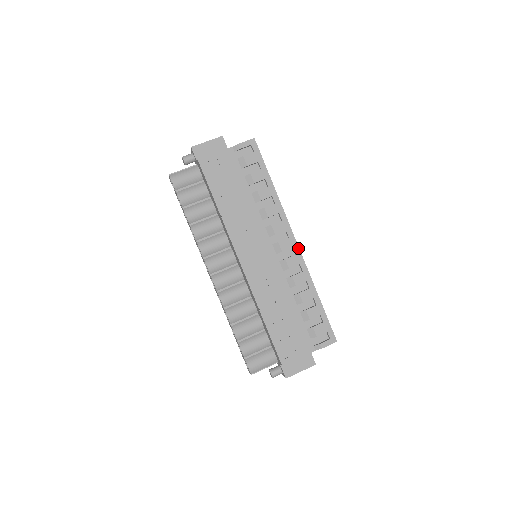
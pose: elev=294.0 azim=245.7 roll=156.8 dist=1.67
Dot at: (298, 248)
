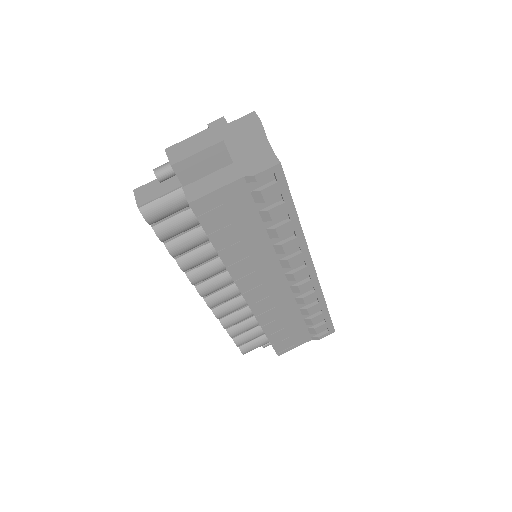
Dot at: (315, 274)
